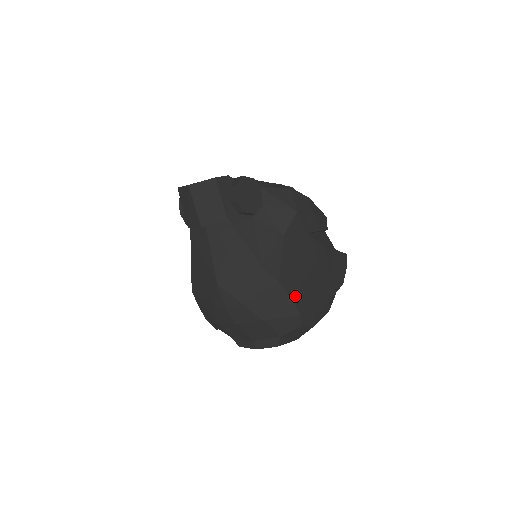
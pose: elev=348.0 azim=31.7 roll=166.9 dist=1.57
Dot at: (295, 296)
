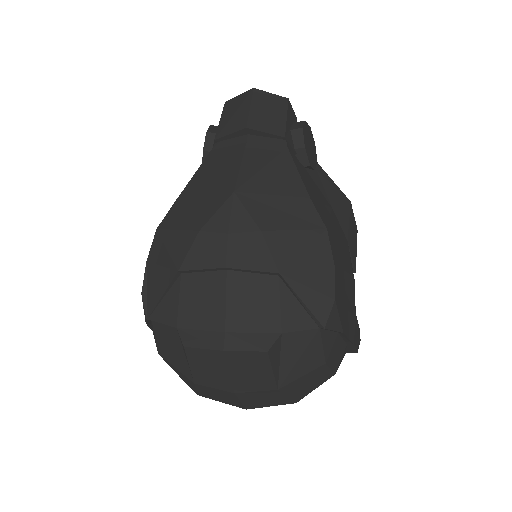
Dot at: (336, 268)
